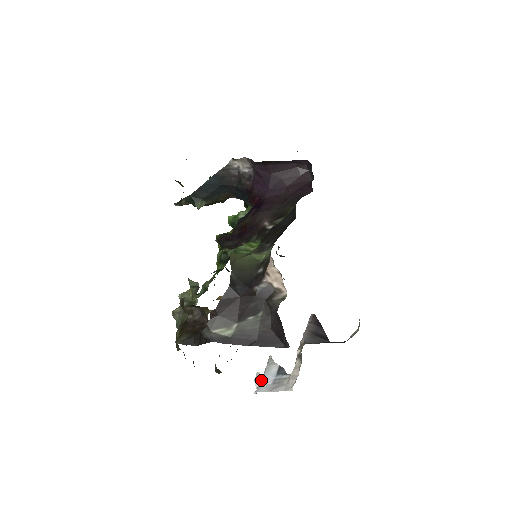
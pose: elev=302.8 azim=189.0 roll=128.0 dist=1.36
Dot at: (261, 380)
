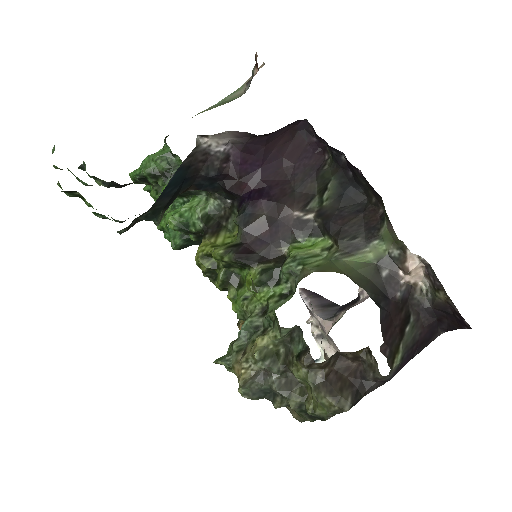
Dot at: occluded
